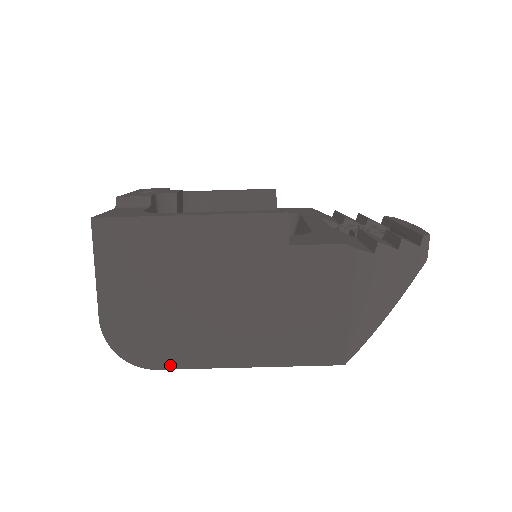
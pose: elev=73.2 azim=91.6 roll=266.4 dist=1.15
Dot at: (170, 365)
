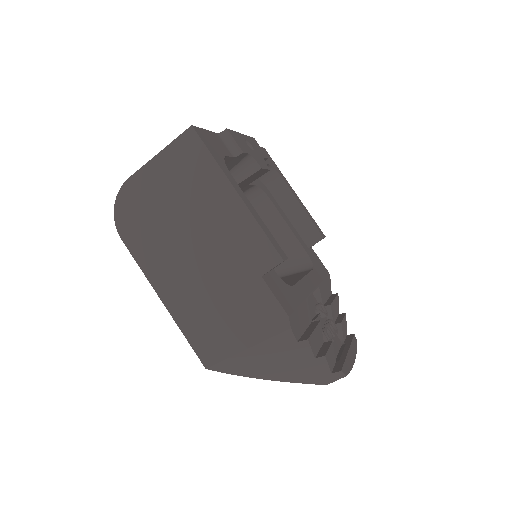
Dot at: (130, 246)
